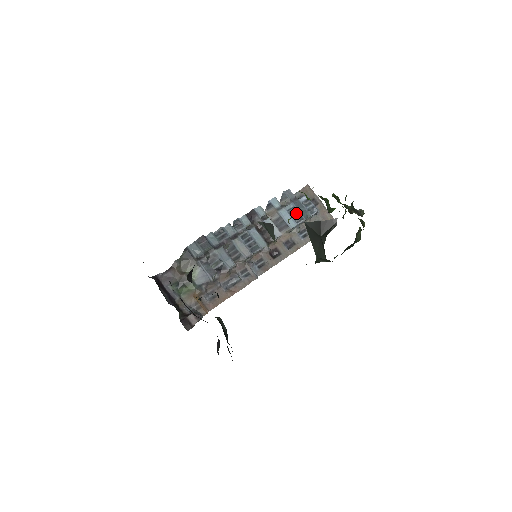
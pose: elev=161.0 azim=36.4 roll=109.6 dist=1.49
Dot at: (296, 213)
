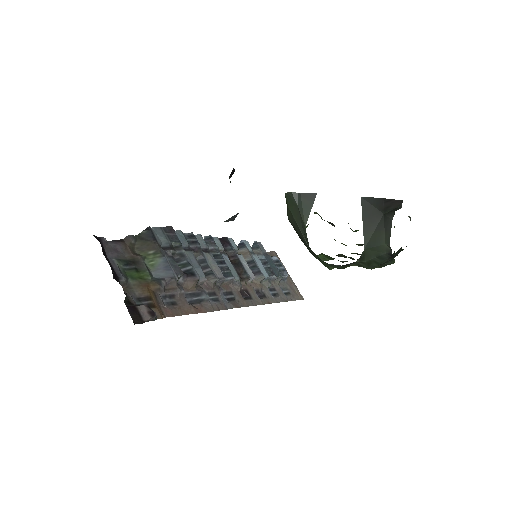
Dot at: (268, 266)
